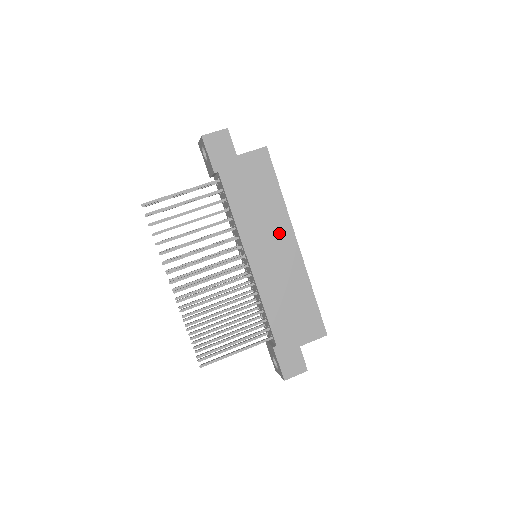
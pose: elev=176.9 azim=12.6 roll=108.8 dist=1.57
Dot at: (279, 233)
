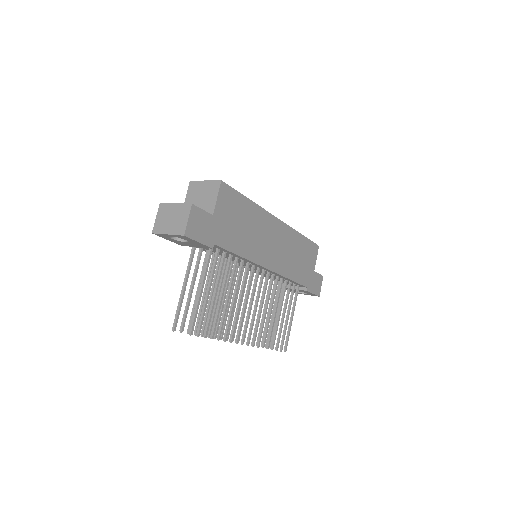
Dot at: (268, 228)
